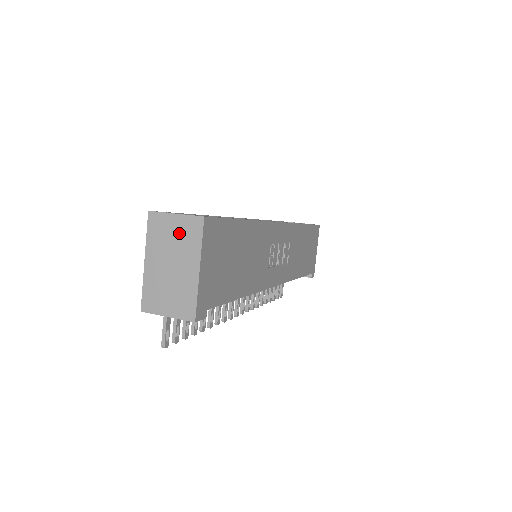
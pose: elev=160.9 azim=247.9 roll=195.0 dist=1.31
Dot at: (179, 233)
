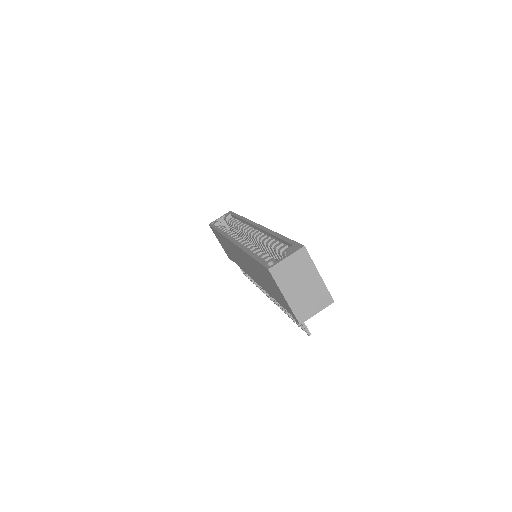
Dot at: (296, 266)
